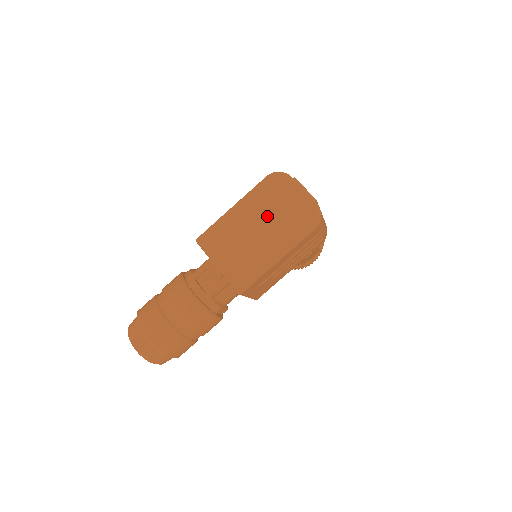
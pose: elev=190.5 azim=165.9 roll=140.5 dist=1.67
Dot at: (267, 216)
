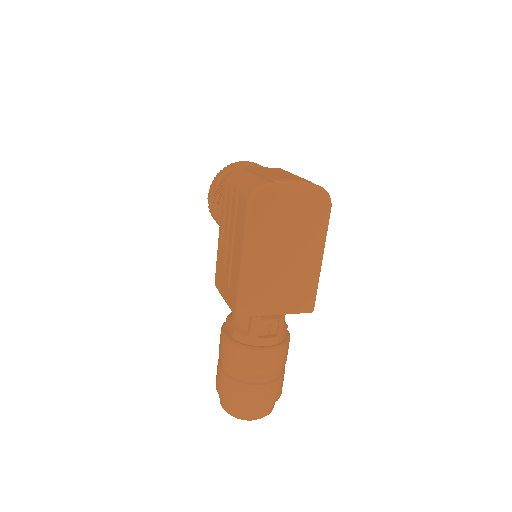
Dot at: (283, 238)
